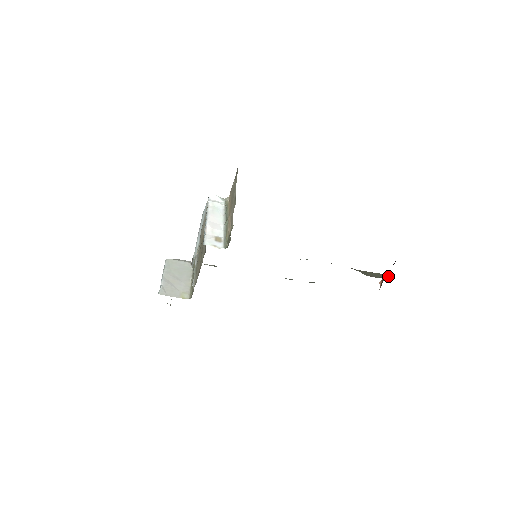
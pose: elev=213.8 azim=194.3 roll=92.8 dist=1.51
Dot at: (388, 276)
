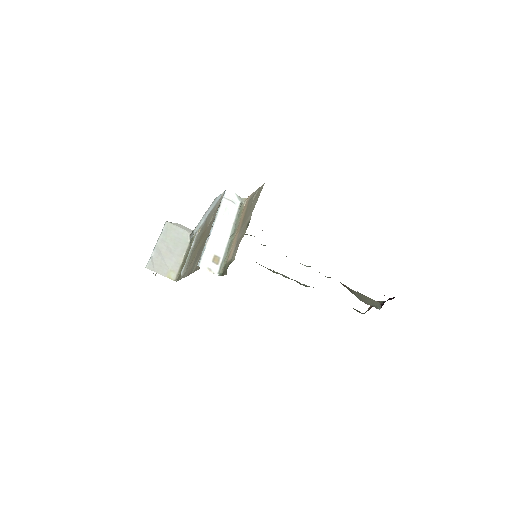
Dot at: (380, 305)
